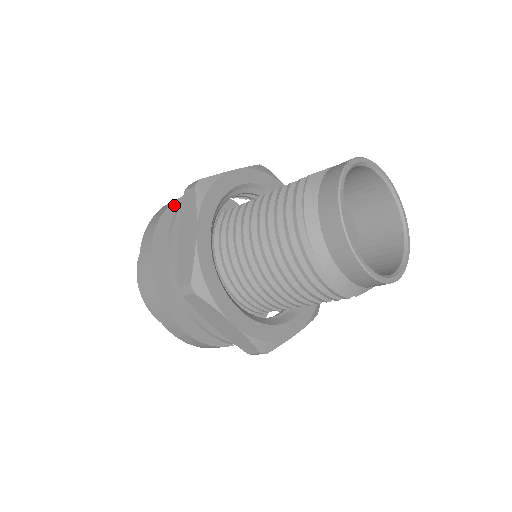
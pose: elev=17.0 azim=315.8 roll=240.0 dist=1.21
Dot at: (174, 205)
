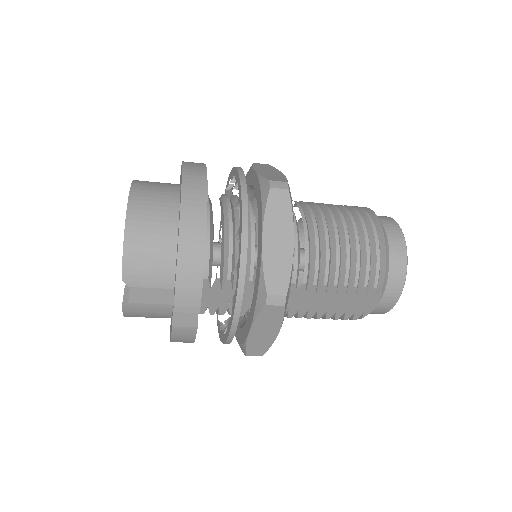
Dot at: occluded
